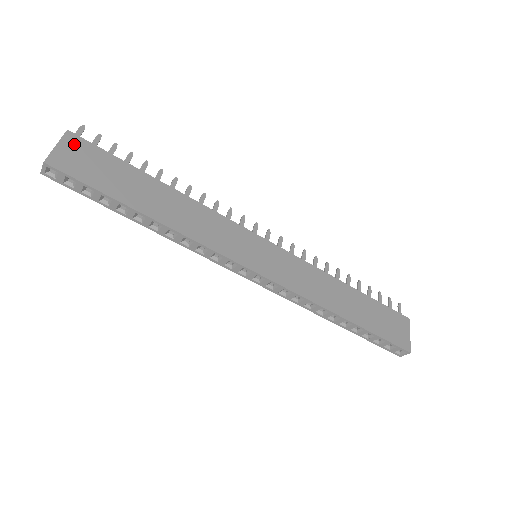
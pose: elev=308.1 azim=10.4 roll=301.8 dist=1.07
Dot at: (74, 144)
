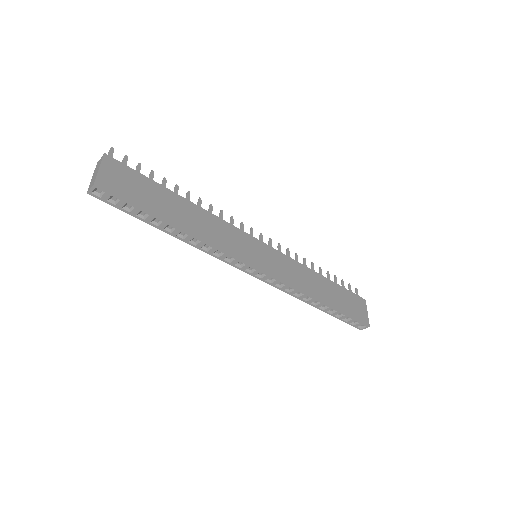
Dot at: (112, 166)
